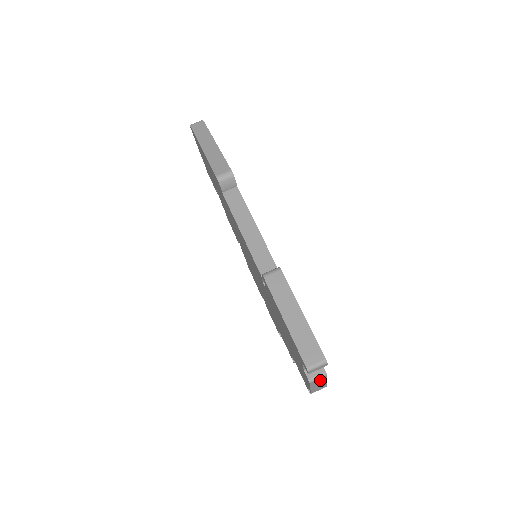
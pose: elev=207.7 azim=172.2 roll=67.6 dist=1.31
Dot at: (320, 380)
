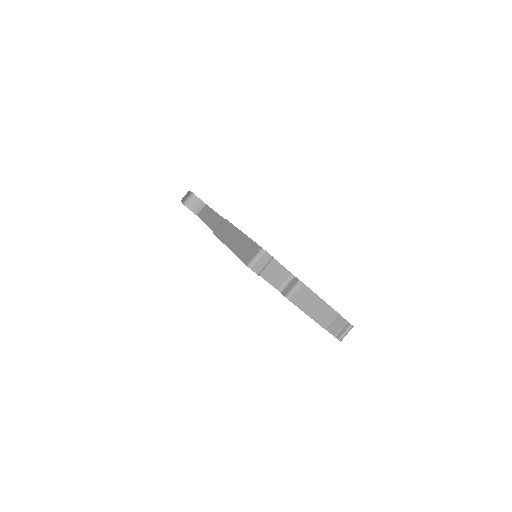
Dot at: (304, 295)
